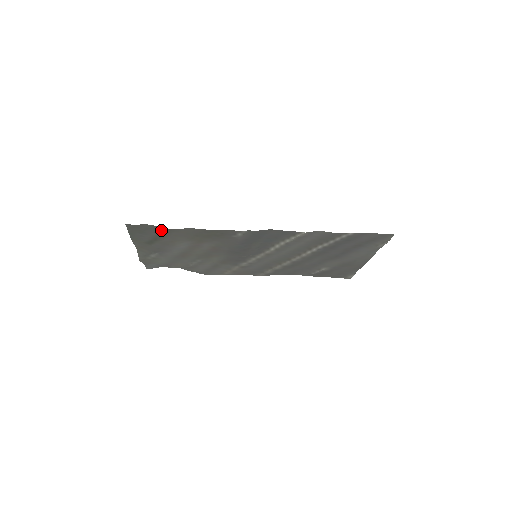
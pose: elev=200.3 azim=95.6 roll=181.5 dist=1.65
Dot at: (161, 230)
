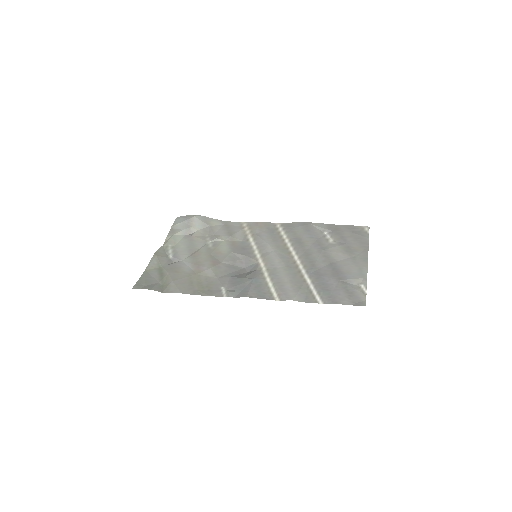
Dot at: (160, 289)
